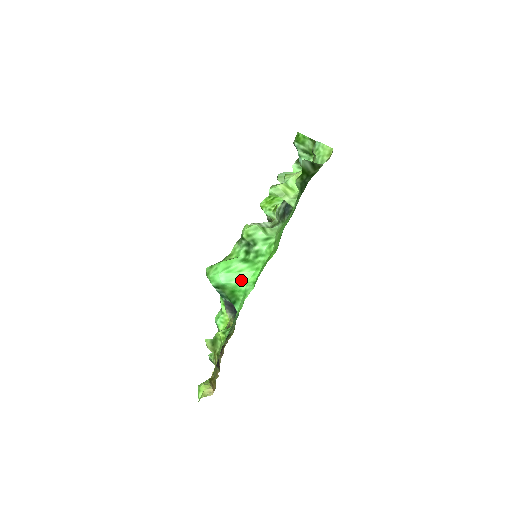
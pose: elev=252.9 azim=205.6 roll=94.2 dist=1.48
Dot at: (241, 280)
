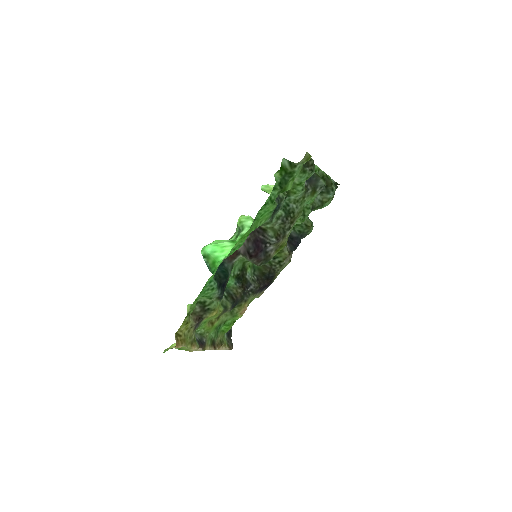
Dot at: (222, 253)
